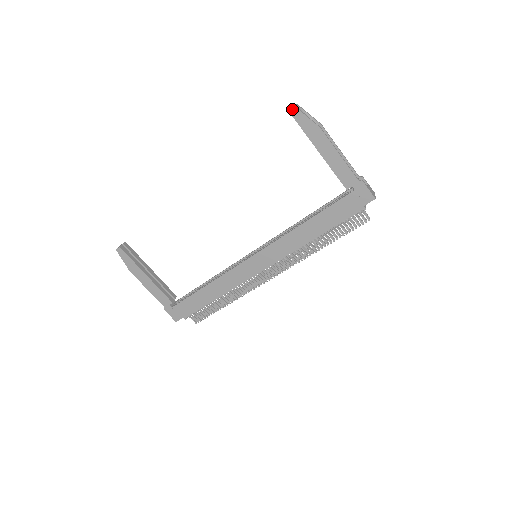
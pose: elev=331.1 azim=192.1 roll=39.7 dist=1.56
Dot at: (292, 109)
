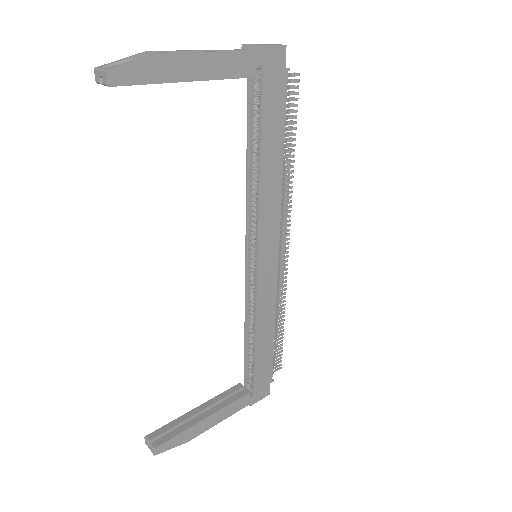
Dot at: (107, 79)
